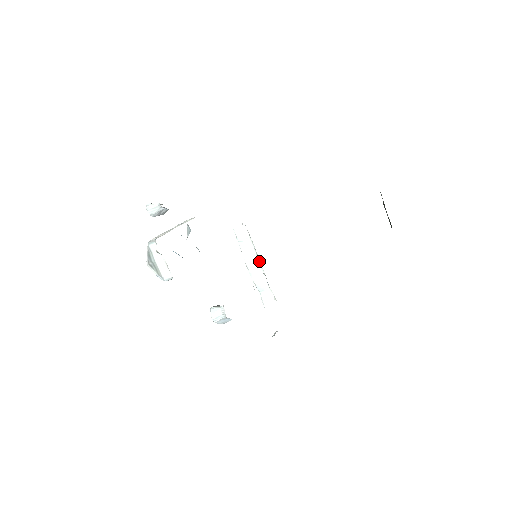
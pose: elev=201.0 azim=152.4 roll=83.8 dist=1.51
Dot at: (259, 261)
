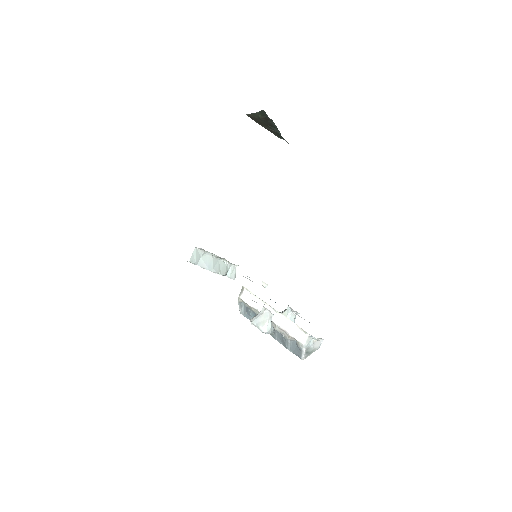
Dot at: (216, 258)
